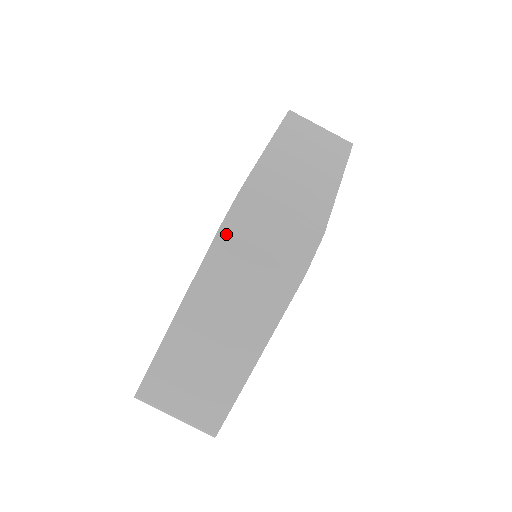
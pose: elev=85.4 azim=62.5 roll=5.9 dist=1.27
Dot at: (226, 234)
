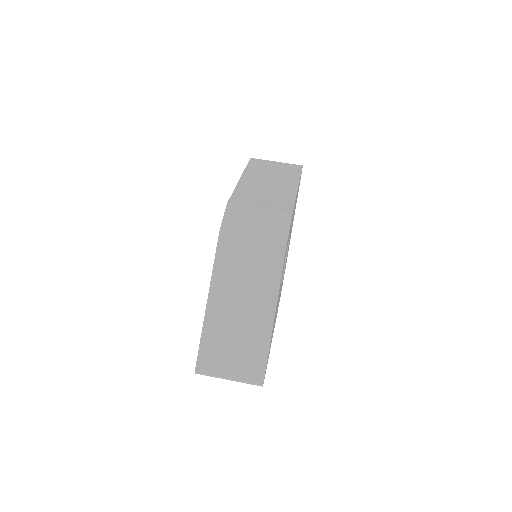
Dot at: (226, 232)
